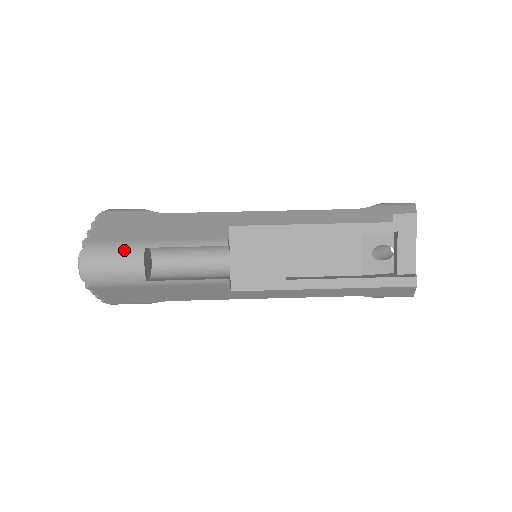
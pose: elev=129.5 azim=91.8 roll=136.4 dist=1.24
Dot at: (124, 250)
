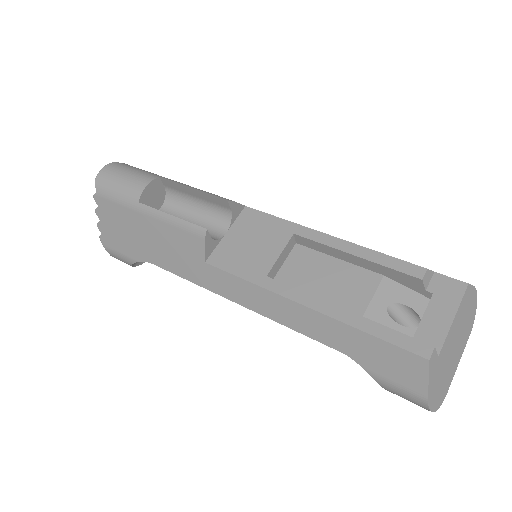
Dot at: (143, 172)
